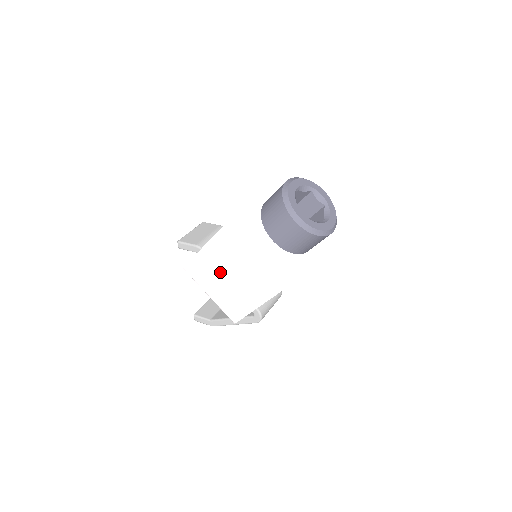
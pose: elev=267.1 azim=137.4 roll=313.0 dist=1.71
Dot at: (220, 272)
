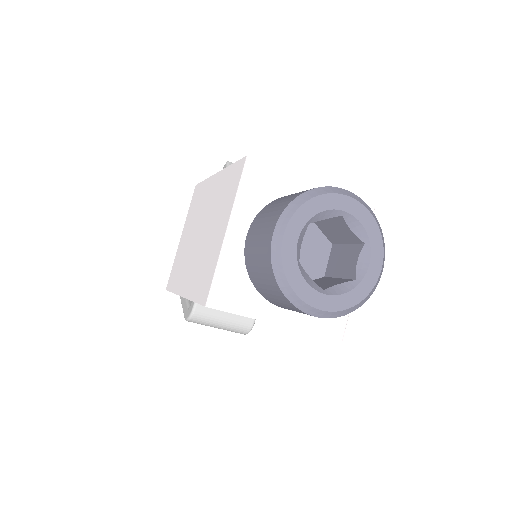
Dot at: (198, 219)
